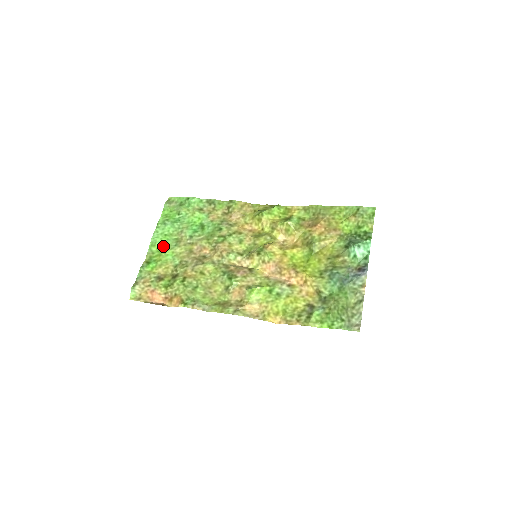
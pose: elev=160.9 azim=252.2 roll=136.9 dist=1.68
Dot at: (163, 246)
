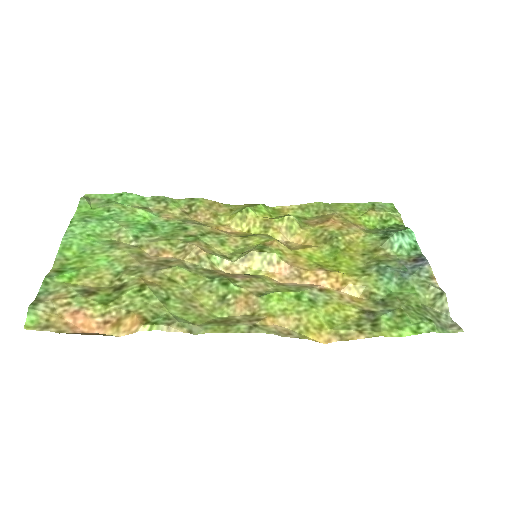
Dot at: (86, 249)
